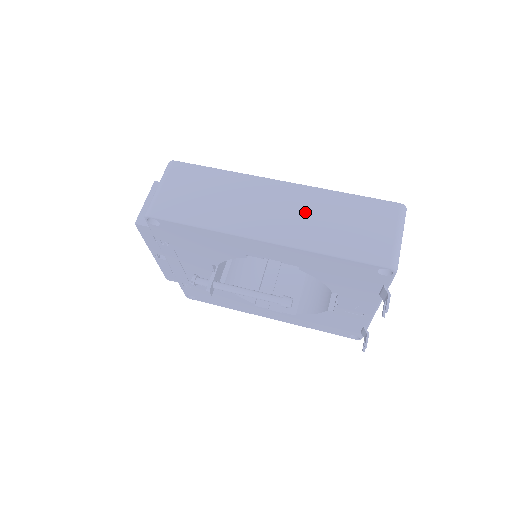
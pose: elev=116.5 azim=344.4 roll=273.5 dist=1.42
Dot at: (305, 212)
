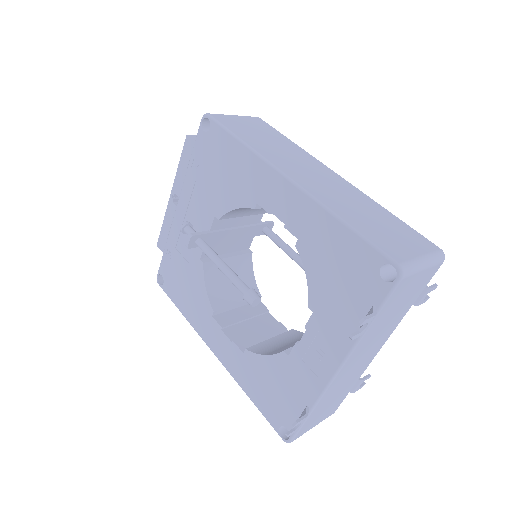
Dot at: (342, 193)
